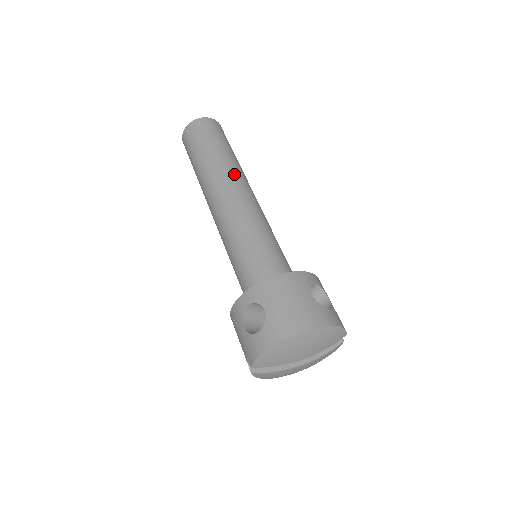
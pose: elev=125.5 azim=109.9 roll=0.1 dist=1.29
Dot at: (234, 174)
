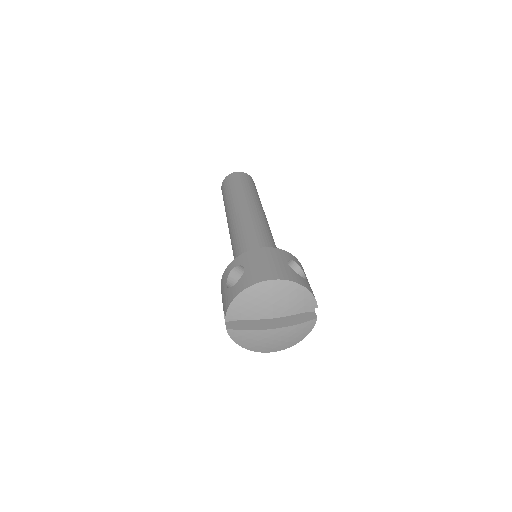
Dot at: (252, 201)
